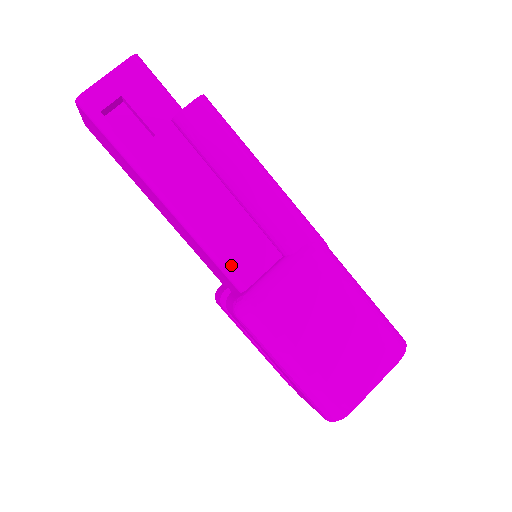
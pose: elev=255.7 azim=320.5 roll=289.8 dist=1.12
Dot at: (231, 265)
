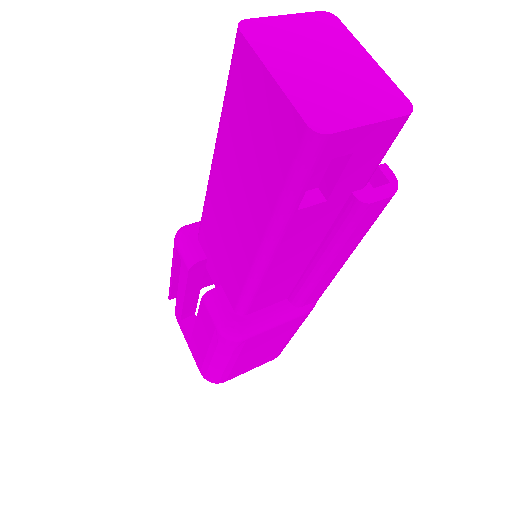
Dot at: (253, 302)
